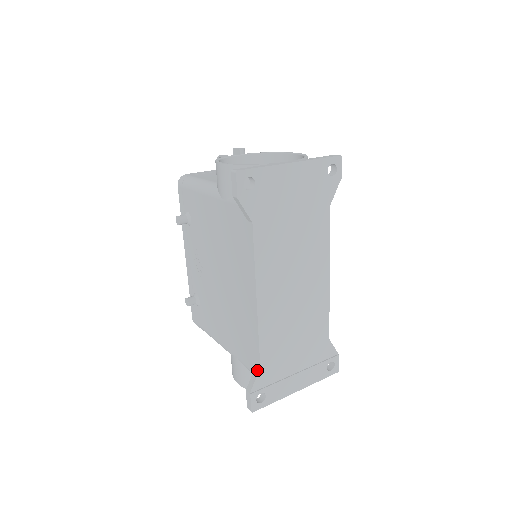
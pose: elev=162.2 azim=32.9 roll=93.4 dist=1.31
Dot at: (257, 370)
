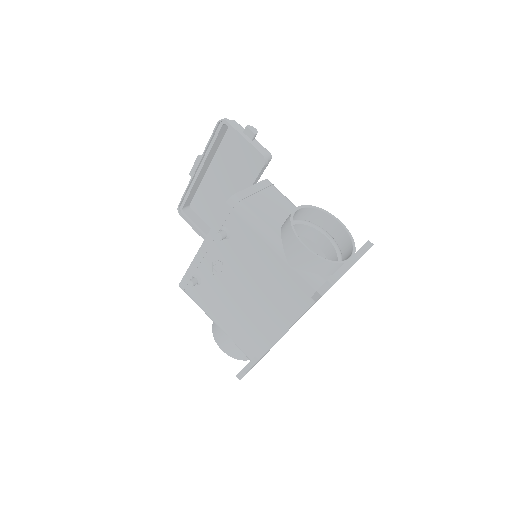
Dot at: (256, 360)
